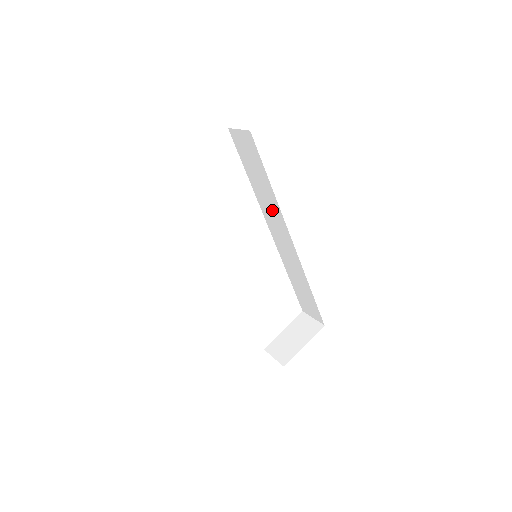
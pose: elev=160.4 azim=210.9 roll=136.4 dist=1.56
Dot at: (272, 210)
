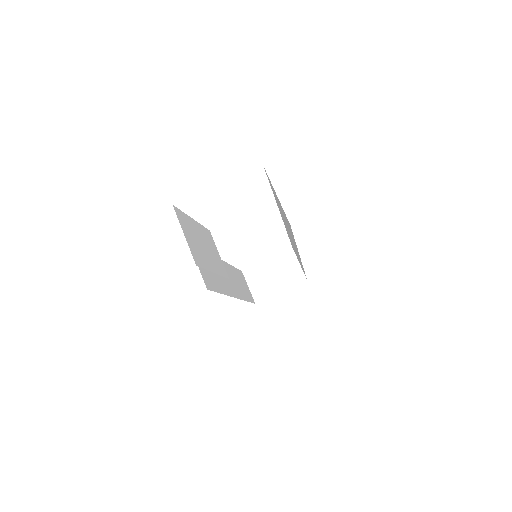
Dot at: (290, 234)
